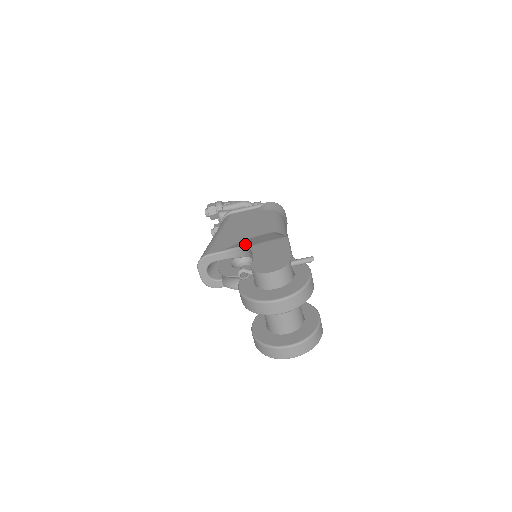
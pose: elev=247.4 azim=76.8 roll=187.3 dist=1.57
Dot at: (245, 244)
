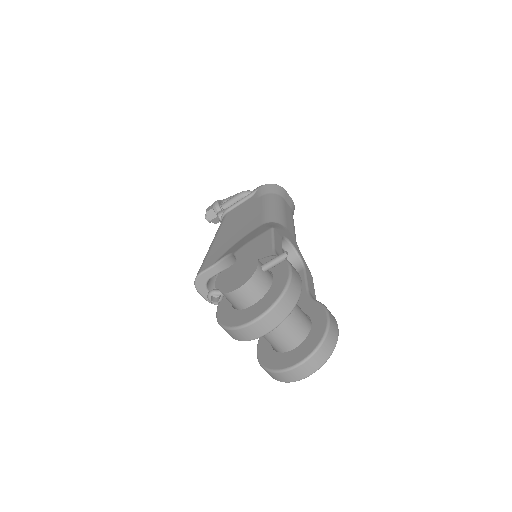
Dot at: (232, 250)
